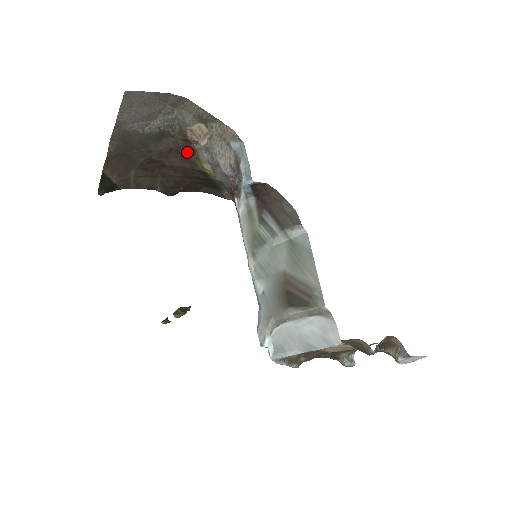
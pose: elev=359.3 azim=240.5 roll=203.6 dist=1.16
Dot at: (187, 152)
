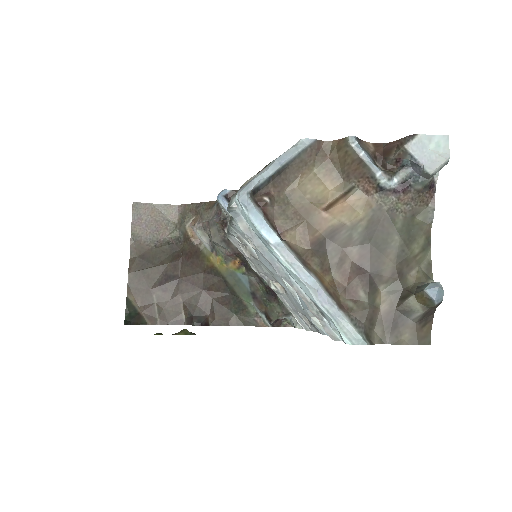
Dot at: (194, 255)
